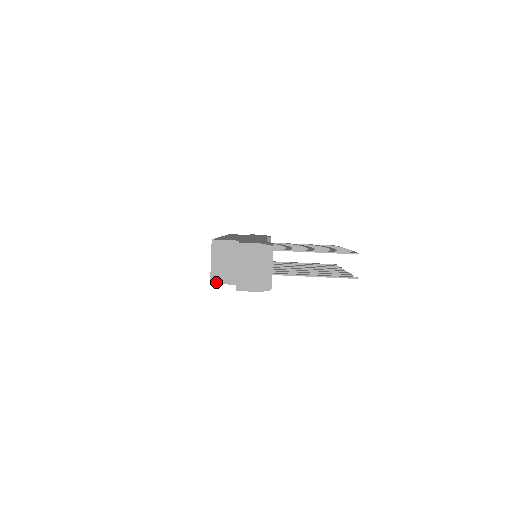
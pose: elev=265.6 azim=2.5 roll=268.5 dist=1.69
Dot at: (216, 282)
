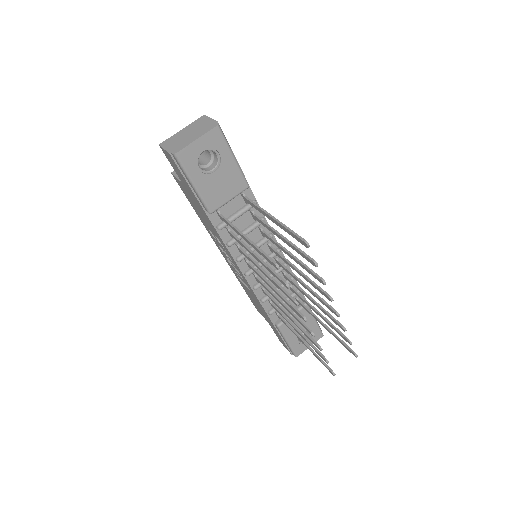
Dot at: (175, 174)
